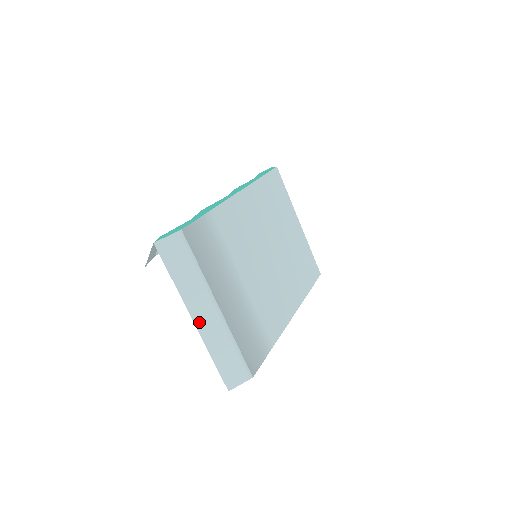
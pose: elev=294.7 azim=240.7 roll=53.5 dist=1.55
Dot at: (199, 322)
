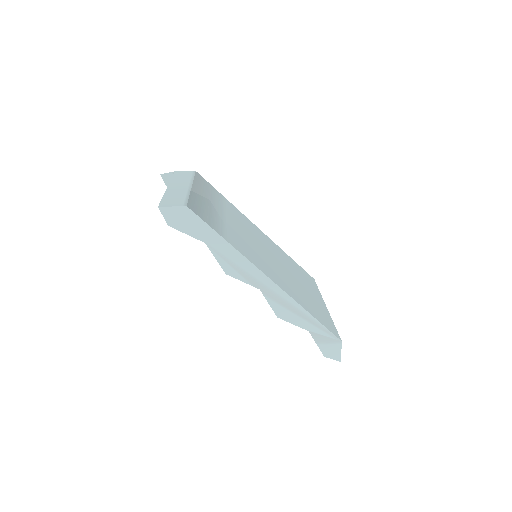
Dot at: (171, 187)
